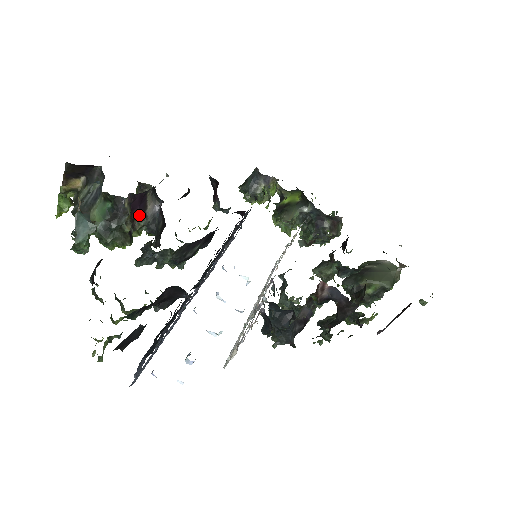
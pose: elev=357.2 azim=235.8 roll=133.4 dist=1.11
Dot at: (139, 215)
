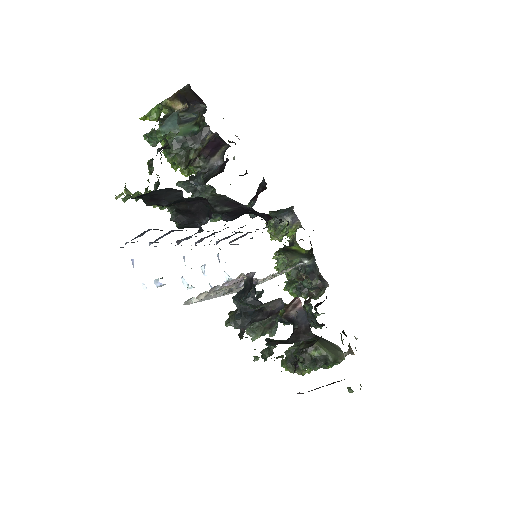
Dot at: (206, 155)
